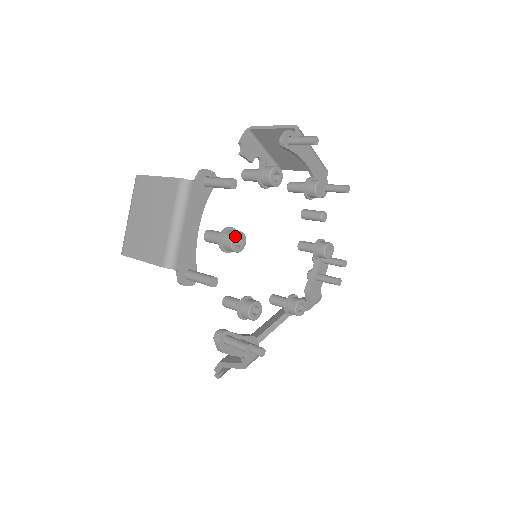
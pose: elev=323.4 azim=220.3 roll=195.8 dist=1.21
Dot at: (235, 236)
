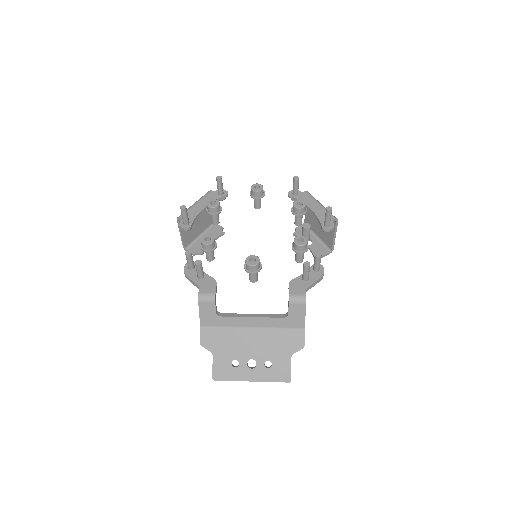
Dot at: (212, 200)
